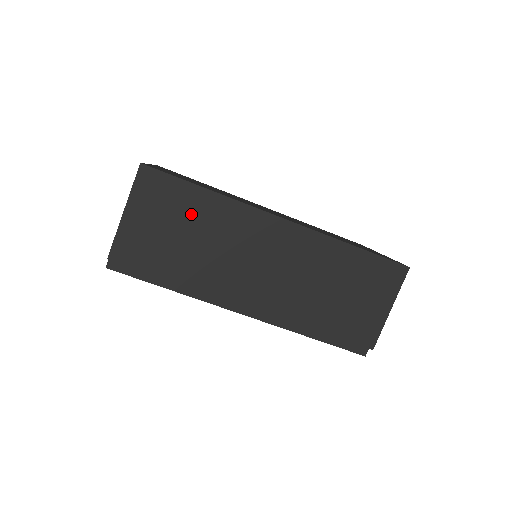
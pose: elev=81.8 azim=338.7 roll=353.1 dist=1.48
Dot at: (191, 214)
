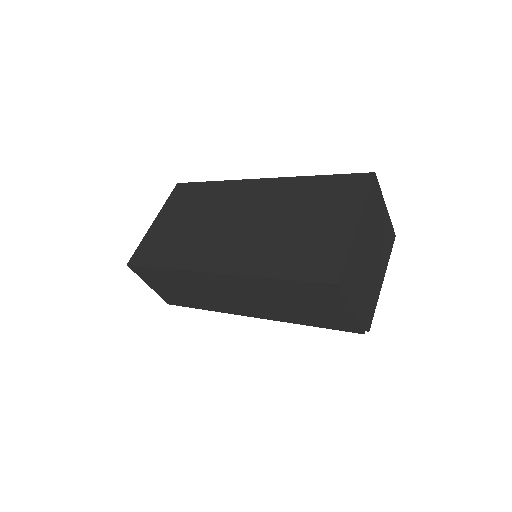
Dot at: (173, 281)
